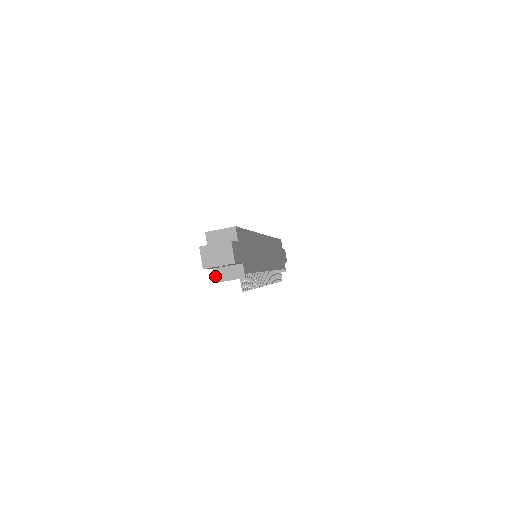
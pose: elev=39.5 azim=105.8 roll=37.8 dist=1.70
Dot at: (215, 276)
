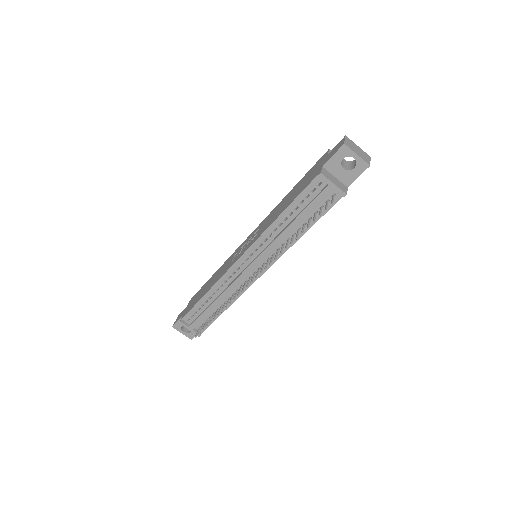
Dot at: (323, 171)
